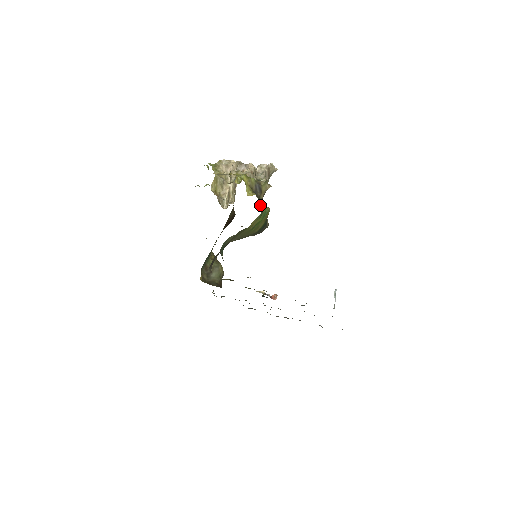
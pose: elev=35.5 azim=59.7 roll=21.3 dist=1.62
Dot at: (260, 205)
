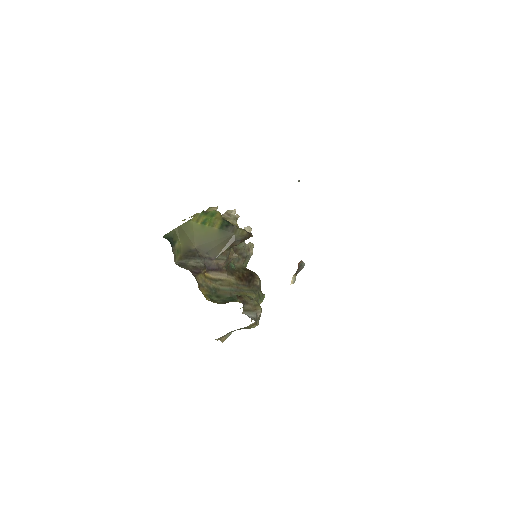
Dot at: occluded
